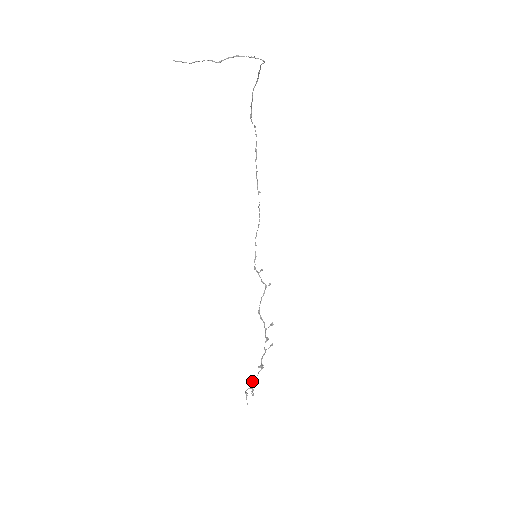
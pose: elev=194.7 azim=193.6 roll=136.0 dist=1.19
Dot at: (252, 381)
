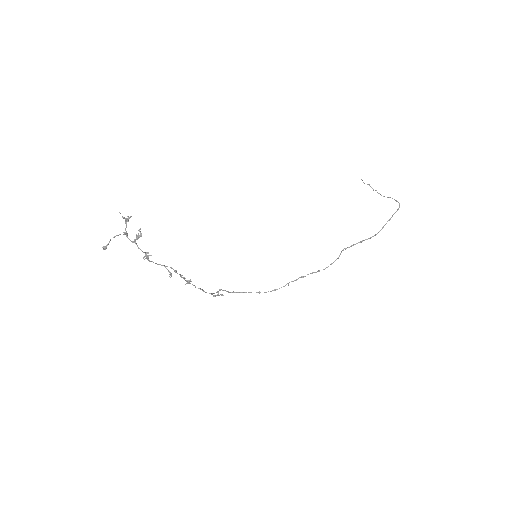
Dot at: (140, 231)
